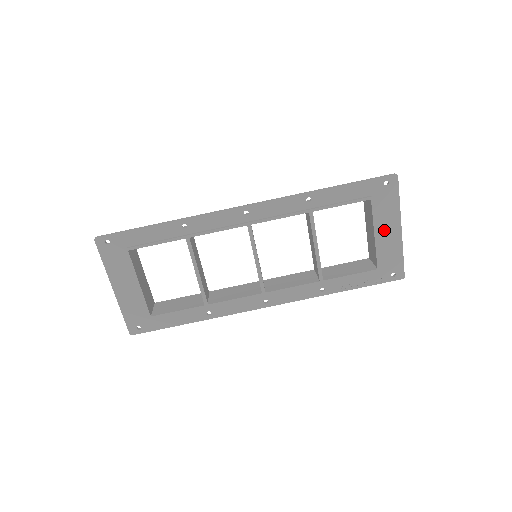
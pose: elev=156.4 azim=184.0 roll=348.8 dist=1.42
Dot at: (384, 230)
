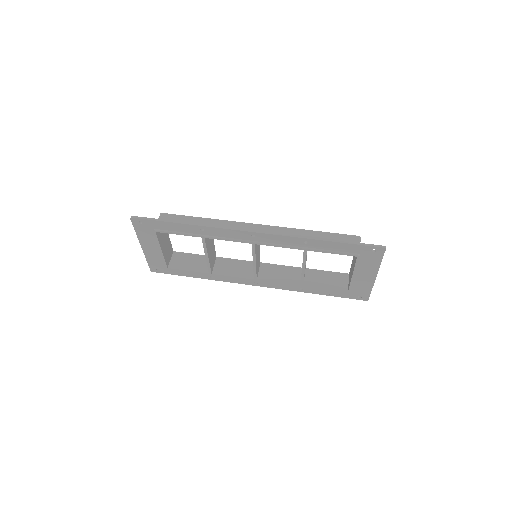
Dot at: (362, 274)
